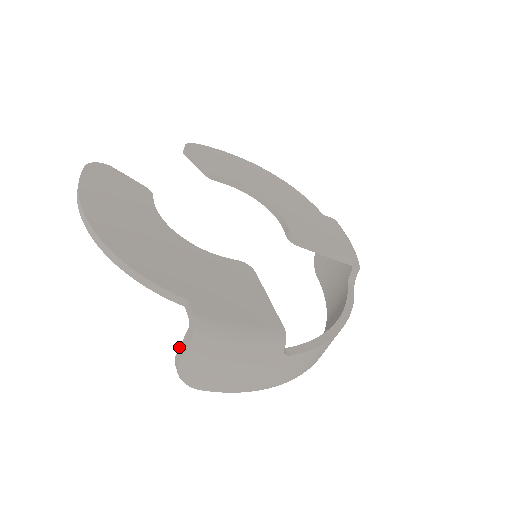
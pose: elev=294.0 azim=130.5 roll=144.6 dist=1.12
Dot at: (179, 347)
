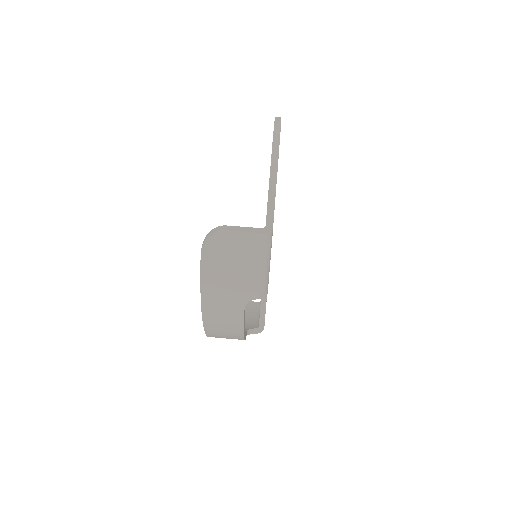
Dot at: (237, 226)
